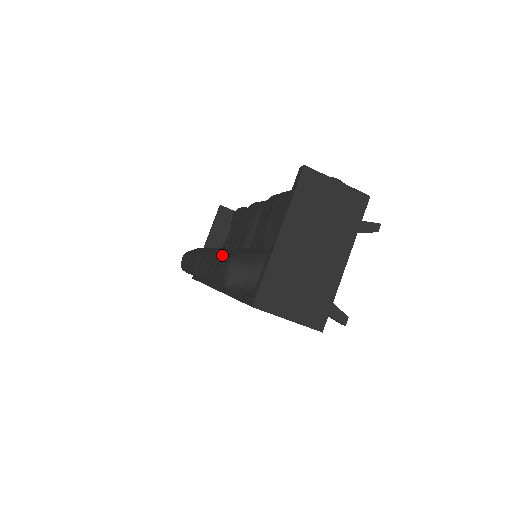
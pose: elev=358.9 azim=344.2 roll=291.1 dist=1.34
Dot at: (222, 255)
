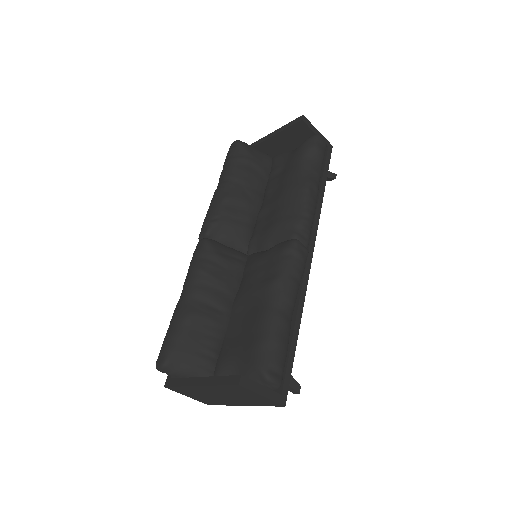
Dot at: (180, 323)
